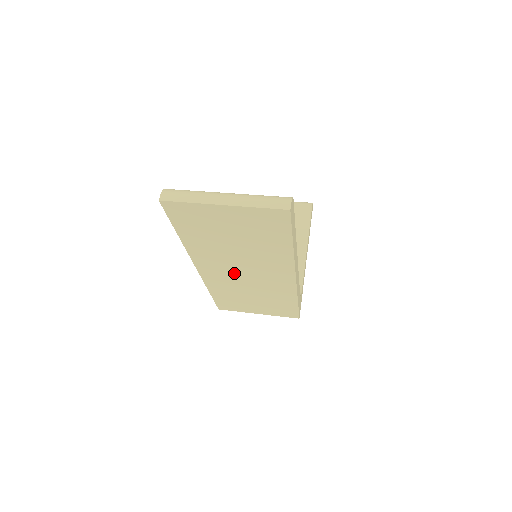
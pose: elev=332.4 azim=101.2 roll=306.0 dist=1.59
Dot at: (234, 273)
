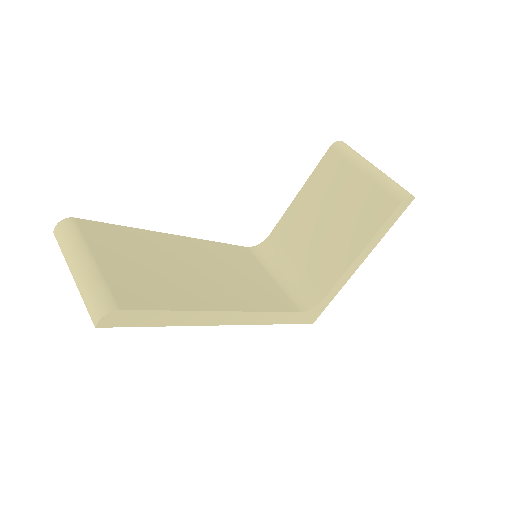
Dot at: occluded
